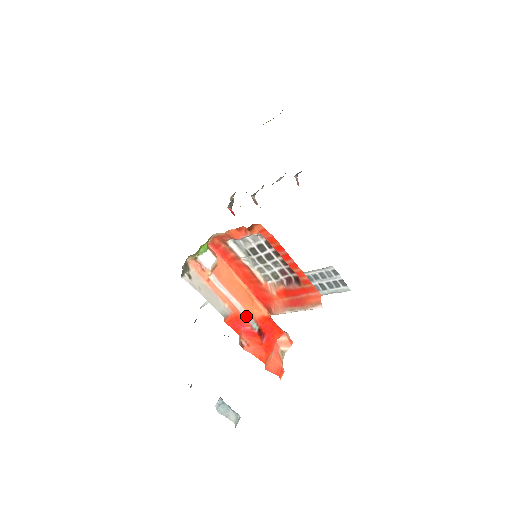
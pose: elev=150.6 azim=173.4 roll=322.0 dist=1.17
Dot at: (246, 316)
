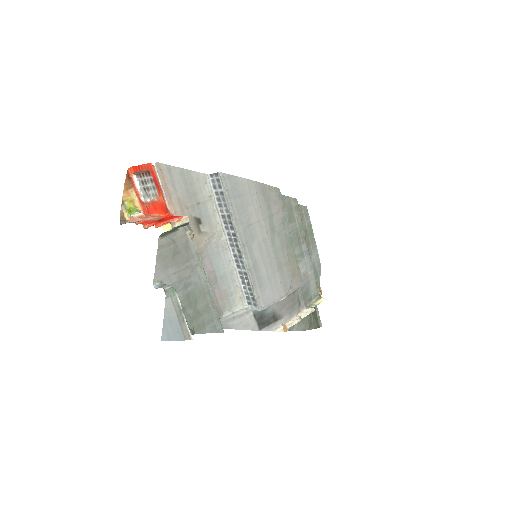
Dot at: (152, 219)
